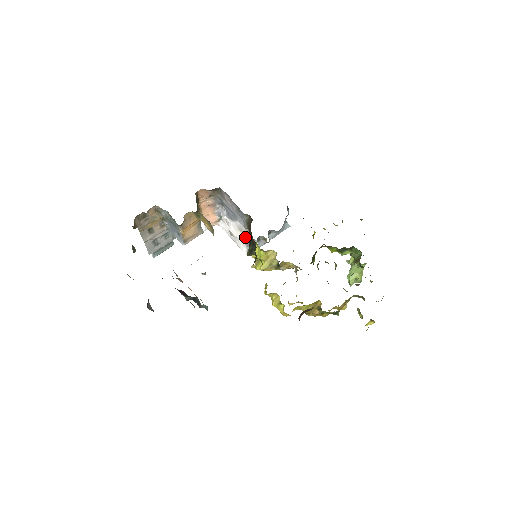
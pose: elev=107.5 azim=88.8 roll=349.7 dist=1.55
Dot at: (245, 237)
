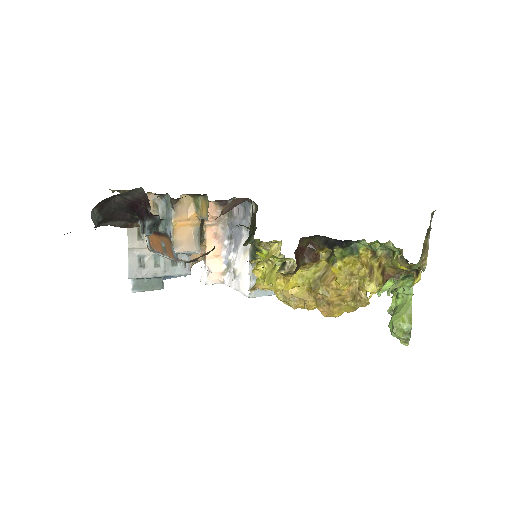
Dot at: (249, 257)
